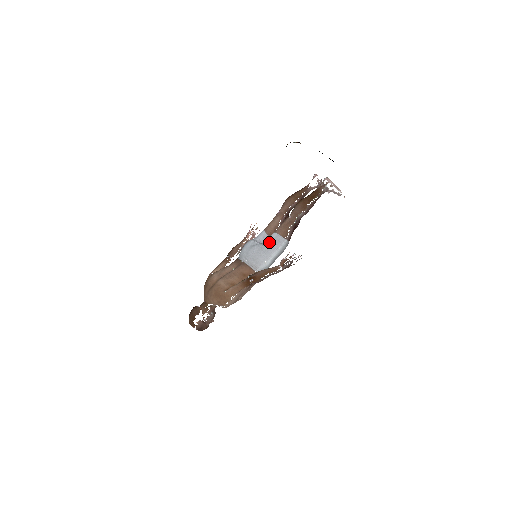
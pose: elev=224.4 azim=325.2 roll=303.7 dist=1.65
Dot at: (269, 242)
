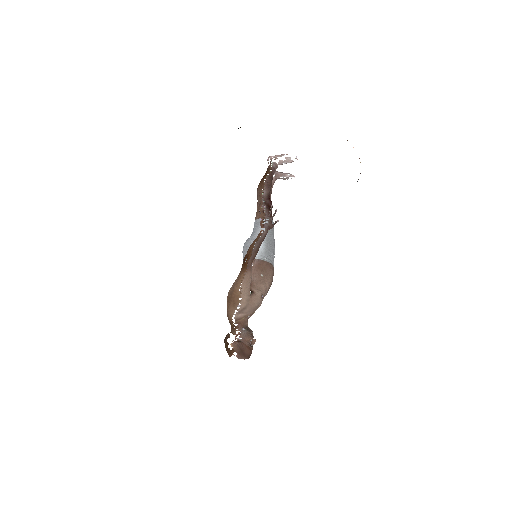
Dot at: occluded
